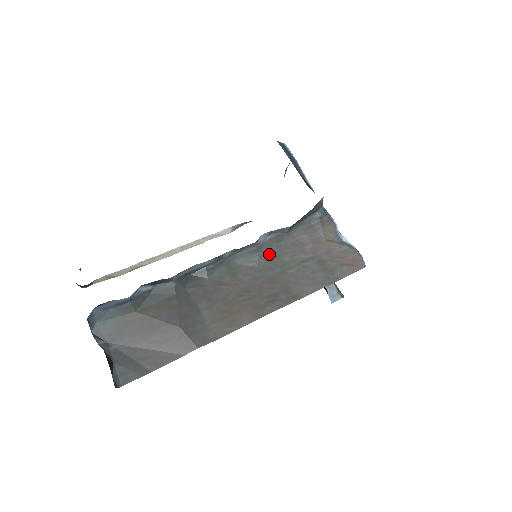
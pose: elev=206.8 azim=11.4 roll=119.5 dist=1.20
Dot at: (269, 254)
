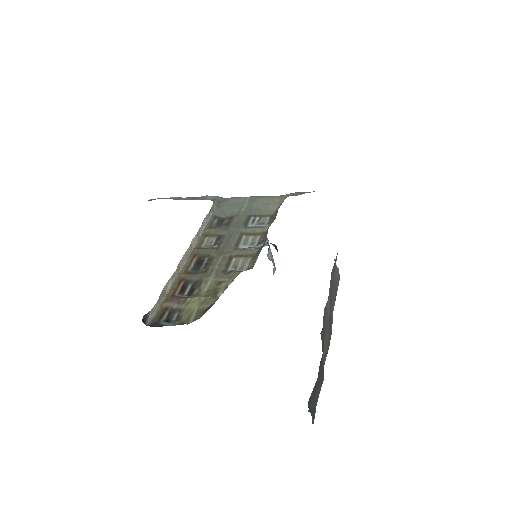
Dot at: (329, 294)
